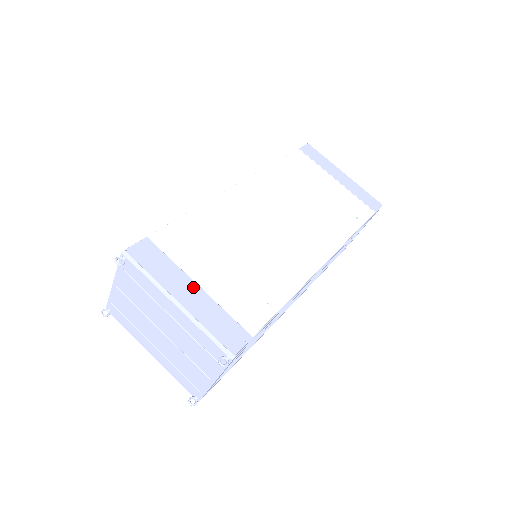
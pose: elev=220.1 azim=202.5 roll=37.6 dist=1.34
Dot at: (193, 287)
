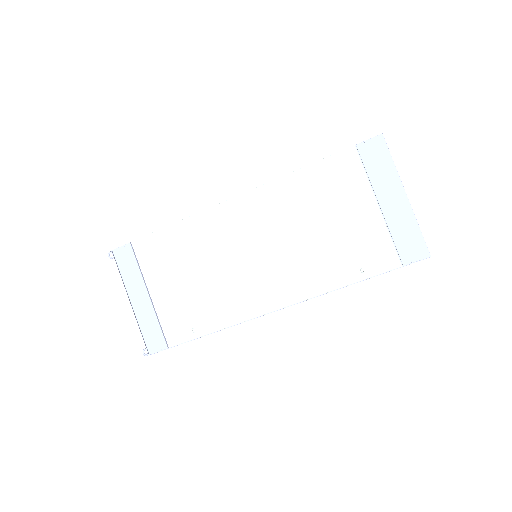
Dot at: (144, 295)
